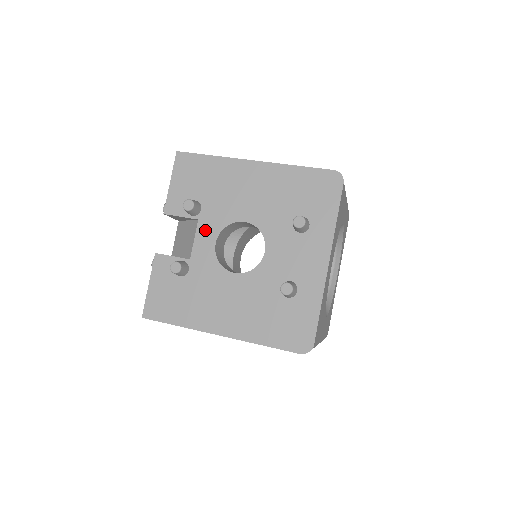
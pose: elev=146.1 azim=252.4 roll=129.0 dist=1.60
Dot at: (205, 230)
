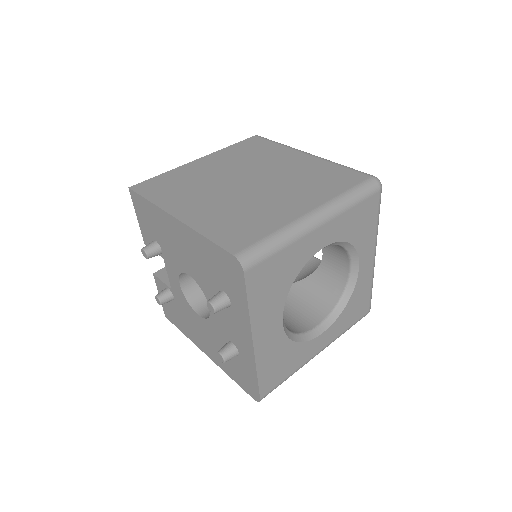
Dot at: (170, 270)
